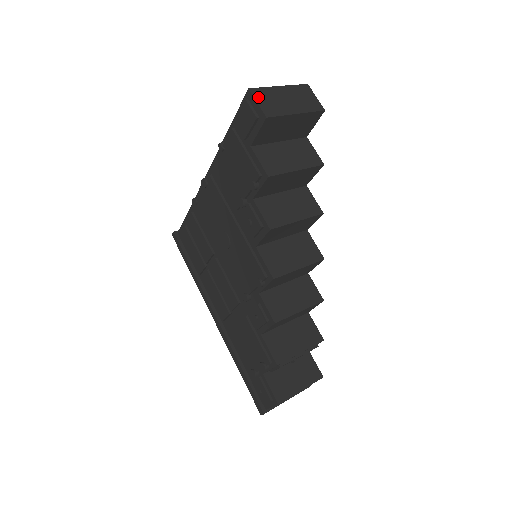
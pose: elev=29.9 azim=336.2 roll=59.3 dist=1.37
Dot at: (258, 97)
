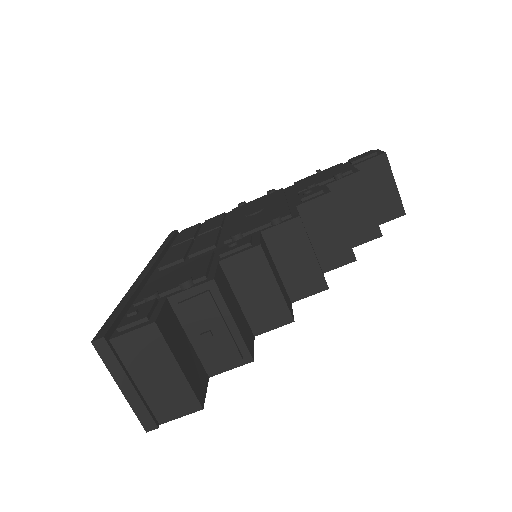
Dot at: occluded
